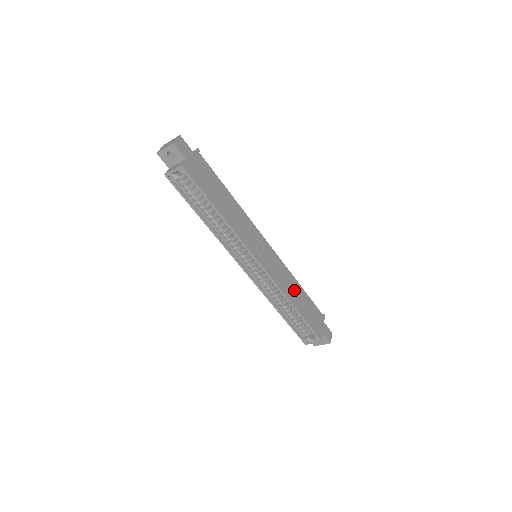
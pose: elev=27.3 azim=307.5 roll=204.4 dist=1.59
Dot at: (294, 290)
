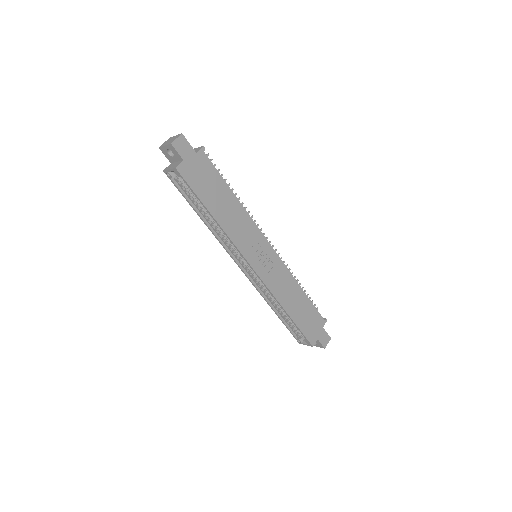
Dot at: (292, 294)
